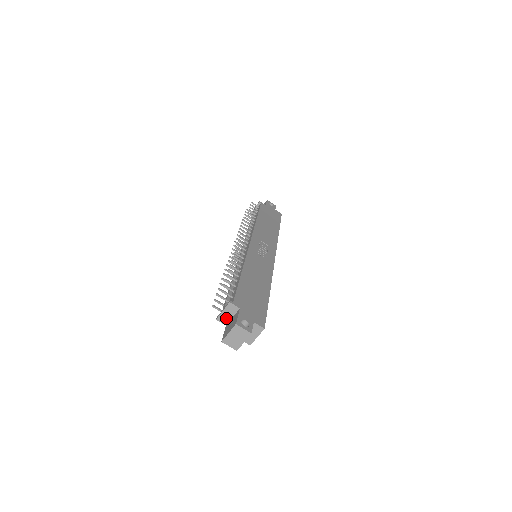
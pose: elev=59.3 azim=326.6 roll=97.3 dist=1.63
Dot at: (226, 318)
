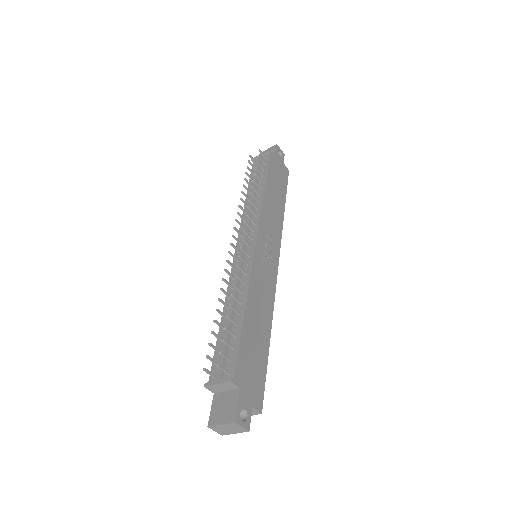
Dot at: (218, 389)
